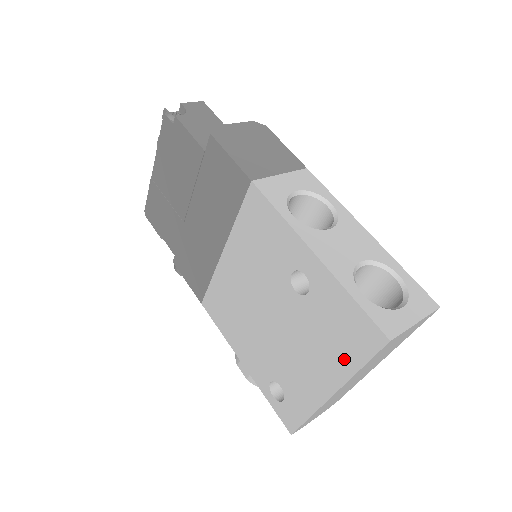
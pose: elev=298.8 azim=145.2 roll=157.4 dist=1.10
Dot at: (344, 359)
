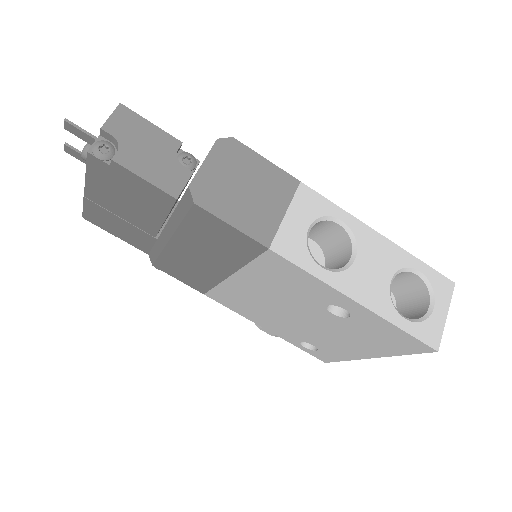
Dot at: (387, 349)
